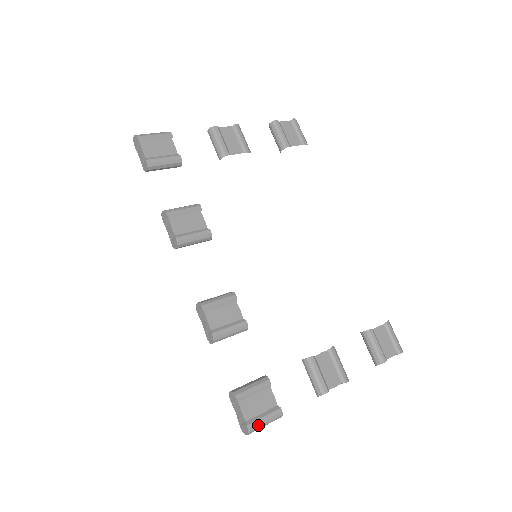
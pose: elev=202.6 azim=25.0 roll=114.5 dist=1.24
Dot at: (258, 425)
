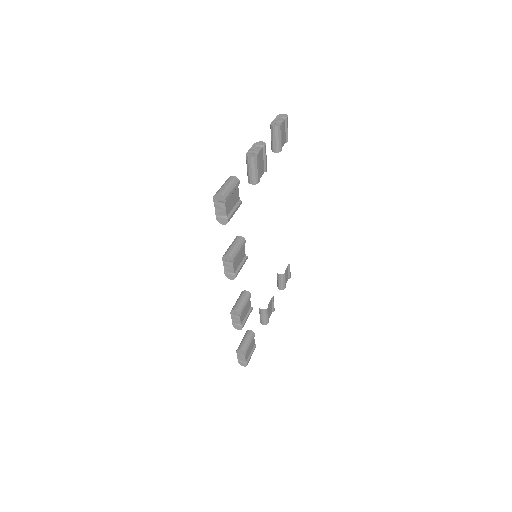
Dot at: (249, 360)
